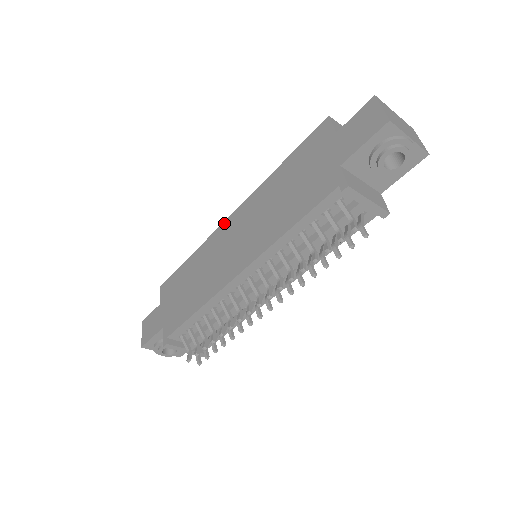
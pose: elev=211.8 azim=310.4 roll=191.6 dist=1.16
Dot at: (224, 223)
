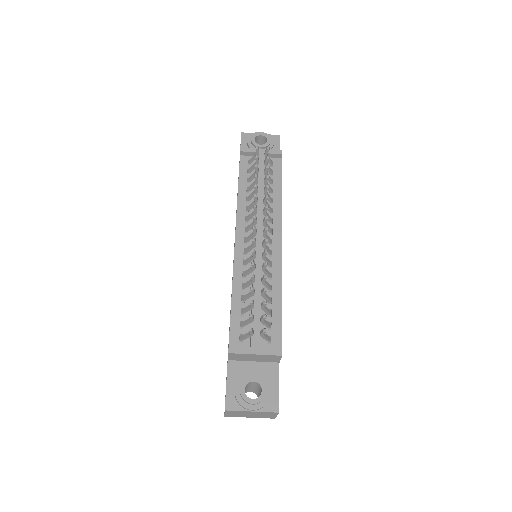
Dot at: occluded
